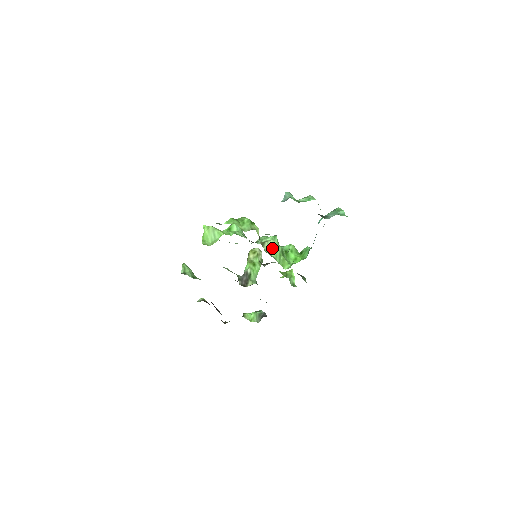
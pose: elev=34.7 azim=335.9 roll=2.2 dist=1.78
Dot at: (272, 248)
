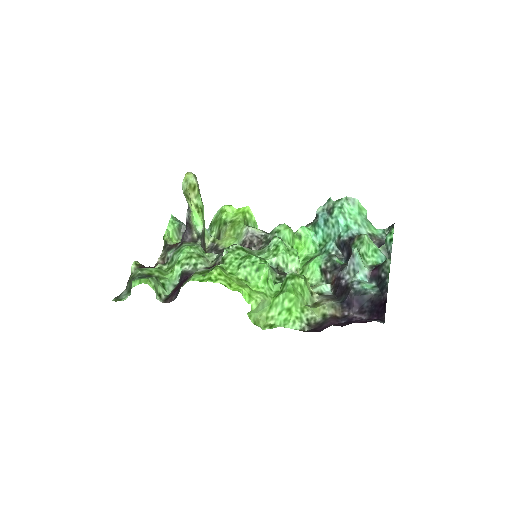
Dot at: occluded
